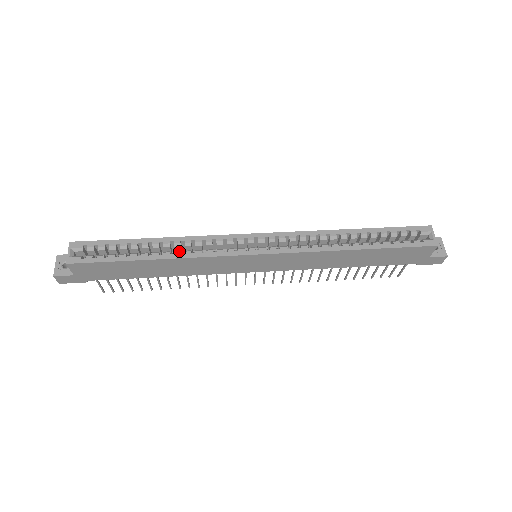
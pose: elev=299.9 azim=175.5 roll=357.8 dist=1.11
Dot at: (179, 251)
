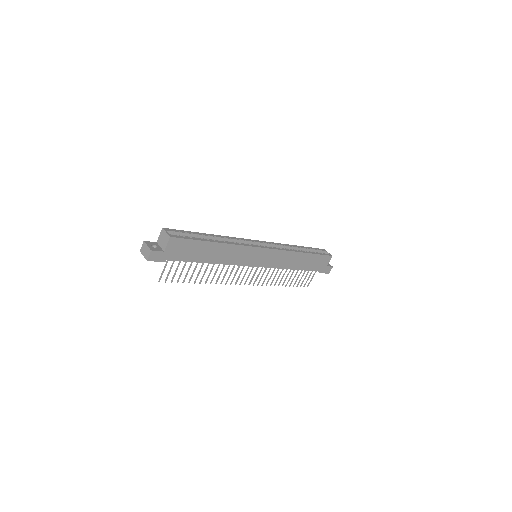
Dot at: (227, 241)
